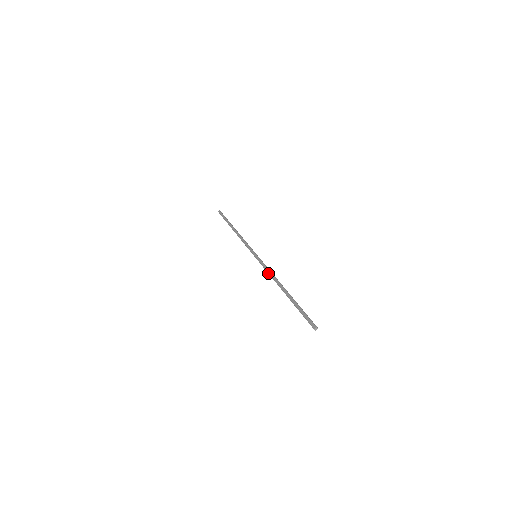
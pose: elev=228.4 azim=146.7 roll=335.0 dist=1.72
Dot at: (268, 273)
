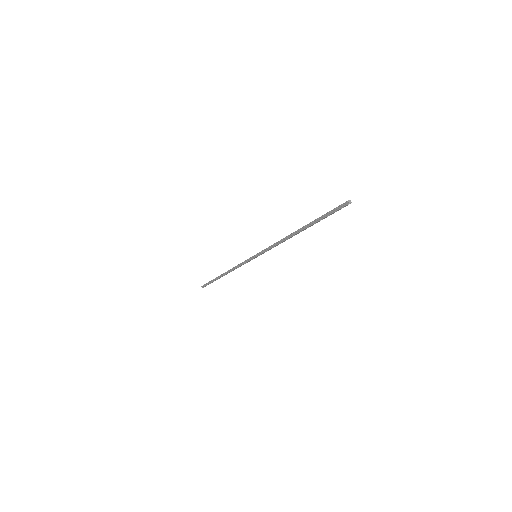
Dot at: (275, 243)
